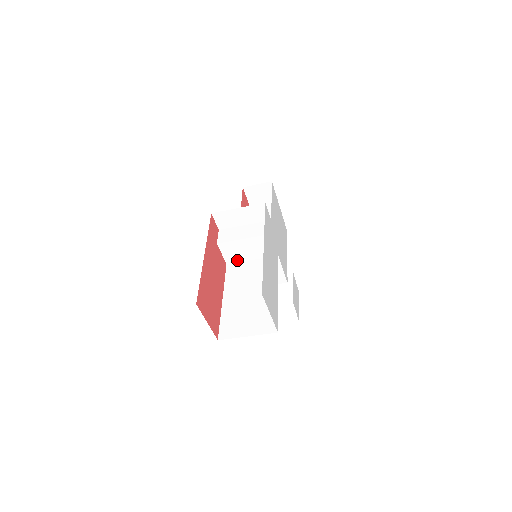
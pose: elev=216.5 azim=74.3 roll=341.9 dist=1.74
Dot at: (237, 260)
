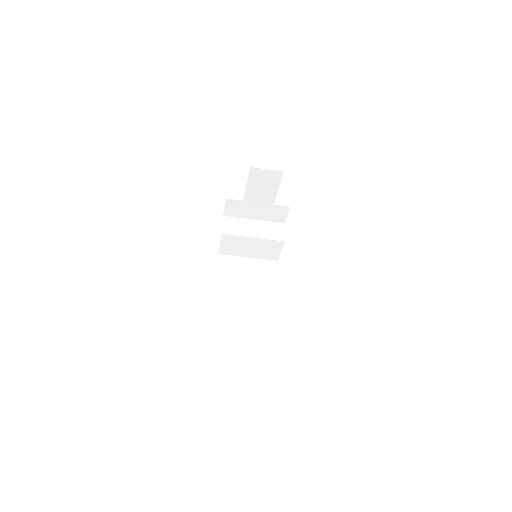
Dot at: (232, 253)
